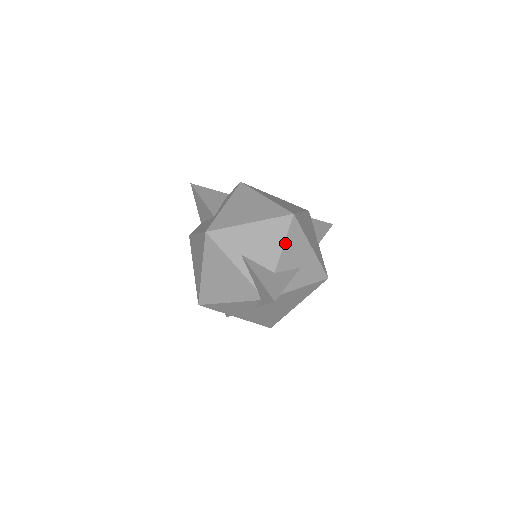
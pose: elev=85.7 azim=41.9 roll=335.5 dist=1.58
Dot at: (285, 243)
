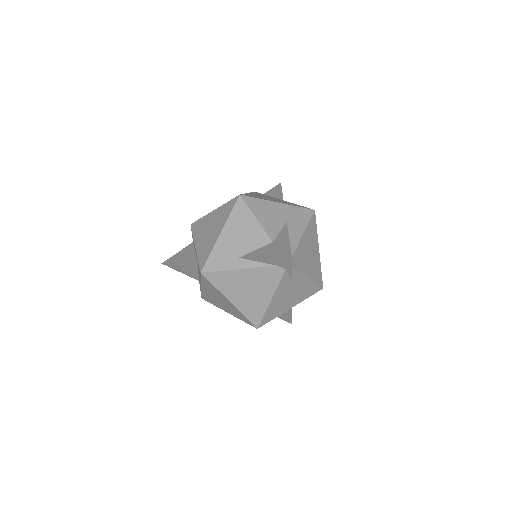
Dot at: (256, 217)
